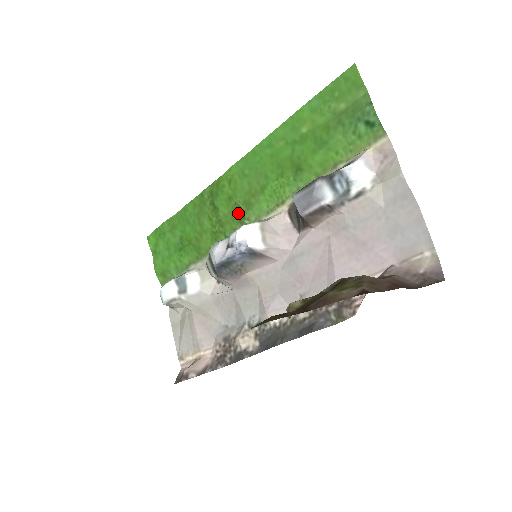
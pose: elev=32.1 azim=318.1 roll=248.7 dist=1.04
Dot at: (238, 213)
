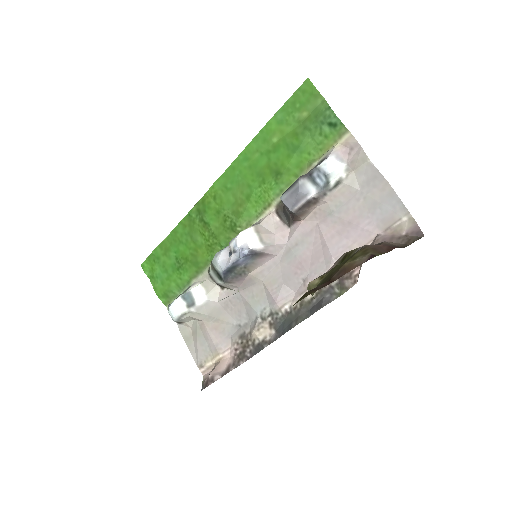
Dot at: (229, 223)
